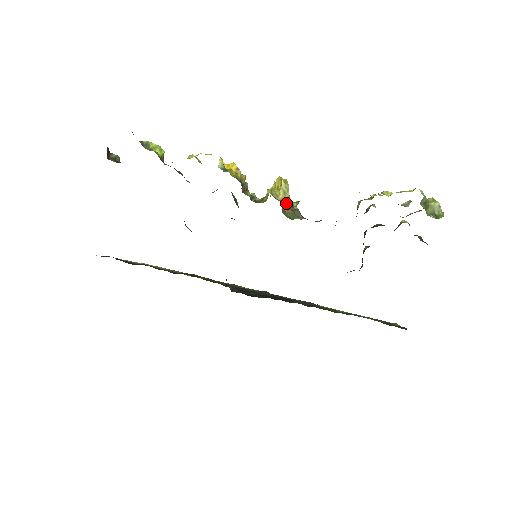
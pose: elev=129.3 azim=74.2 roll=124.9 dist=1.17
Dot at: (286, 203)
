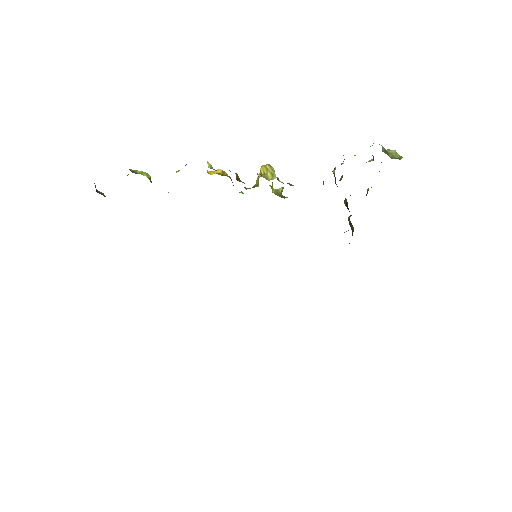
Dot at: (277, 179)
